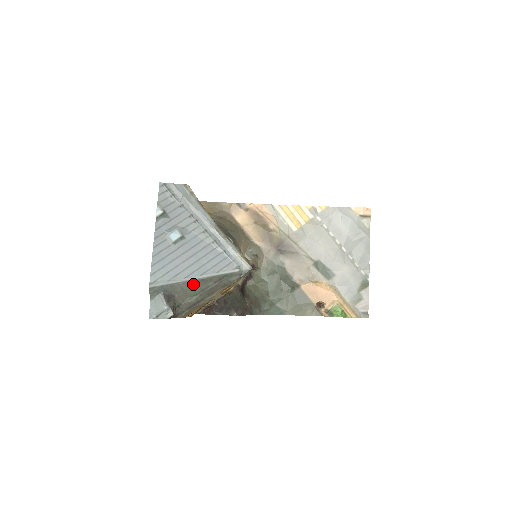
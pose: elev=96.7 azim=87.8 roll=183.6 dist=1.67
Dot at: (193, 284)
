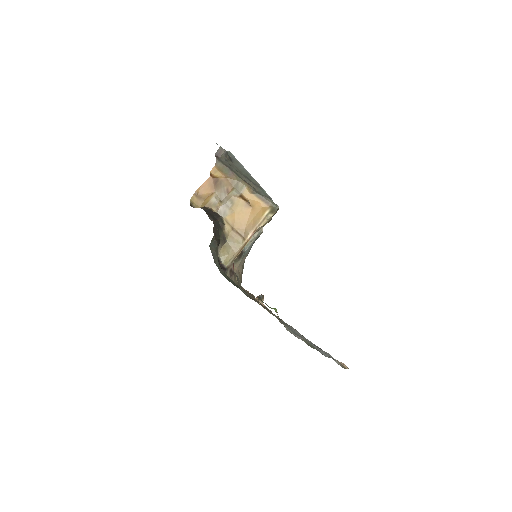
Dot at: (246, 173)
